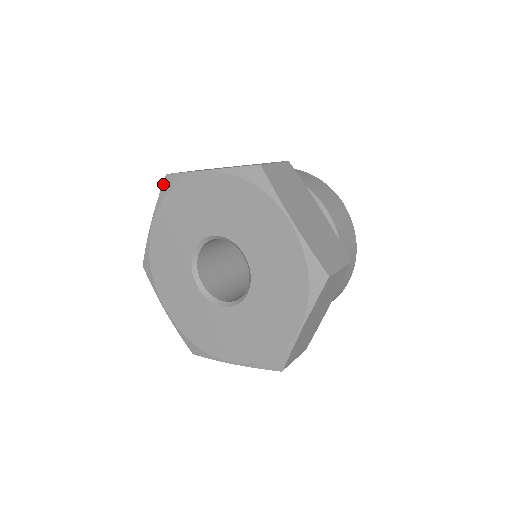
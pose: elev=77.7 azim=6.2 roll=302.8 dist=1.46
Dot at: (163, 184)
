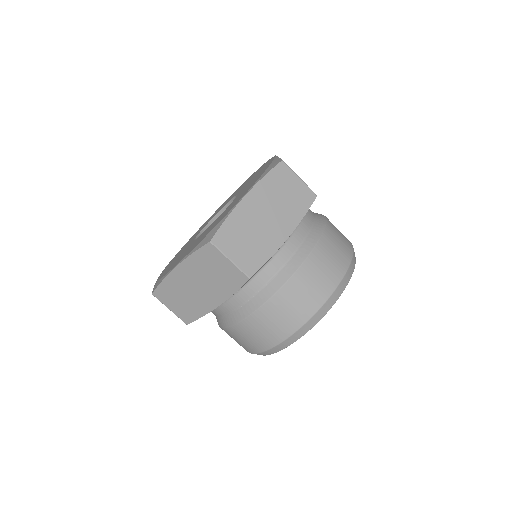
Dot at: occluded
